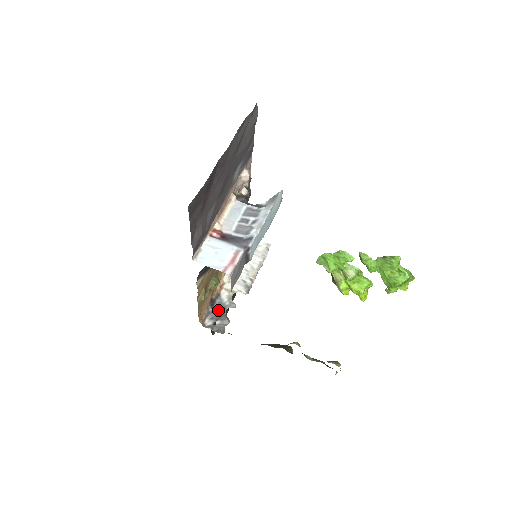
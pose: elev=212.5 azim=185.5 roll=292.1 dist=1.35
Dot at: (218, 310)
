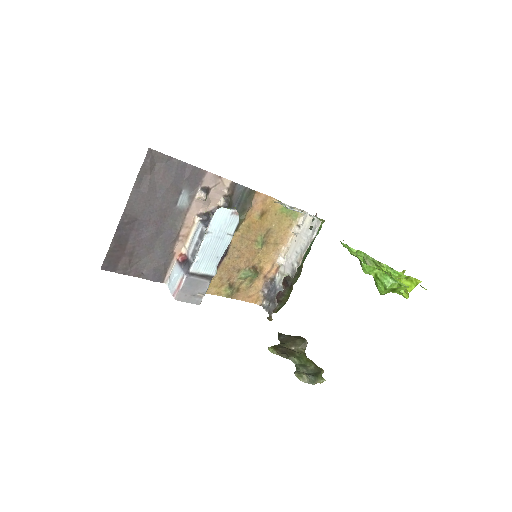
Dot at: (272, 293)
